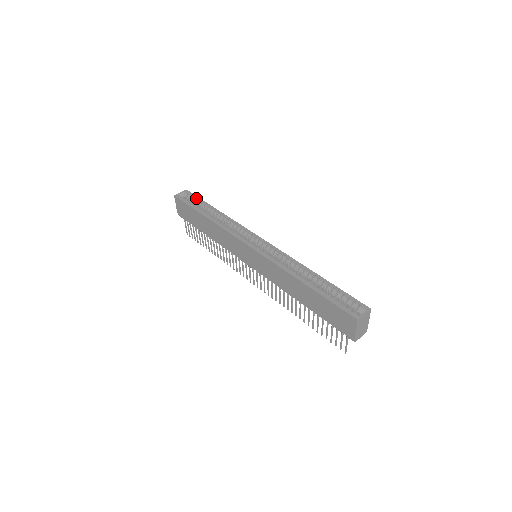
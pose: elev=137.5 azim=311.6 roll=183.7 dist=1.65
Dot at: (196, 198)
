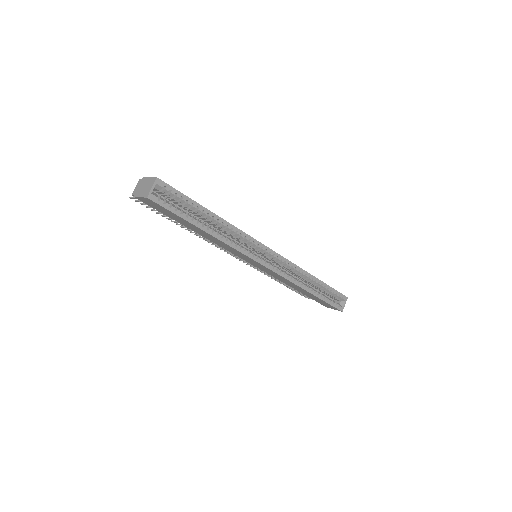
Dot at: (180, 196)
